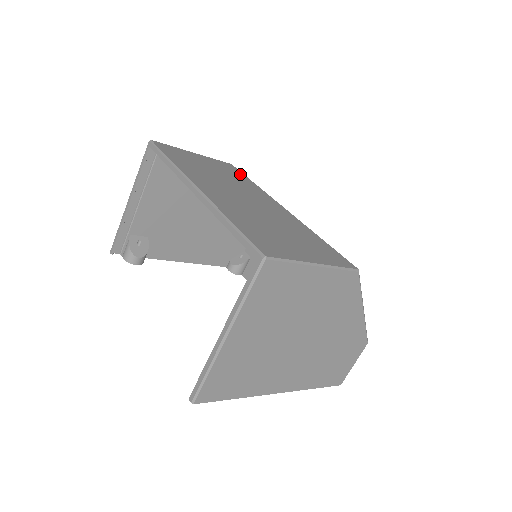
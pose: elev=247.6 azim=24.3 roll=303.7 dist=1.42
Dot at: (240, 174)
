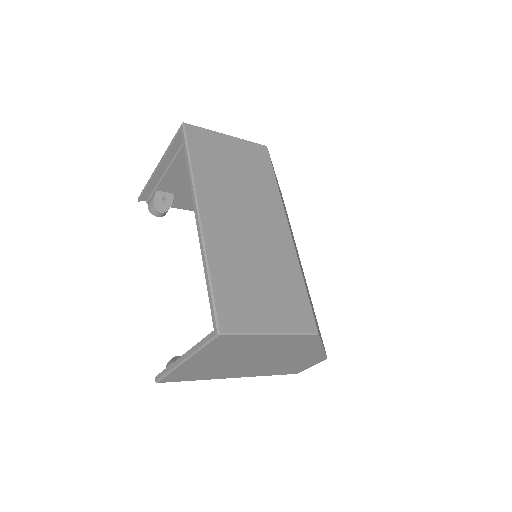
Dot at: (268, 168)
